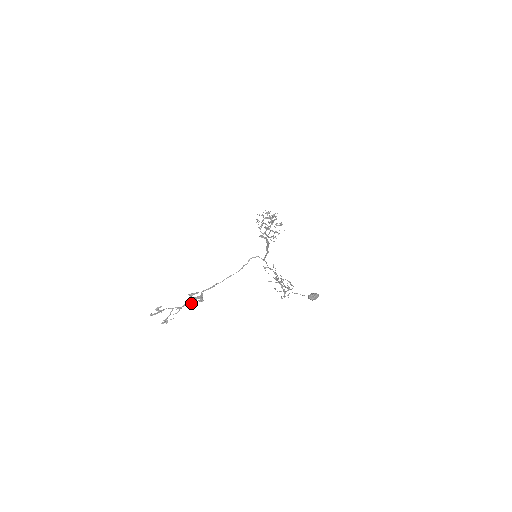
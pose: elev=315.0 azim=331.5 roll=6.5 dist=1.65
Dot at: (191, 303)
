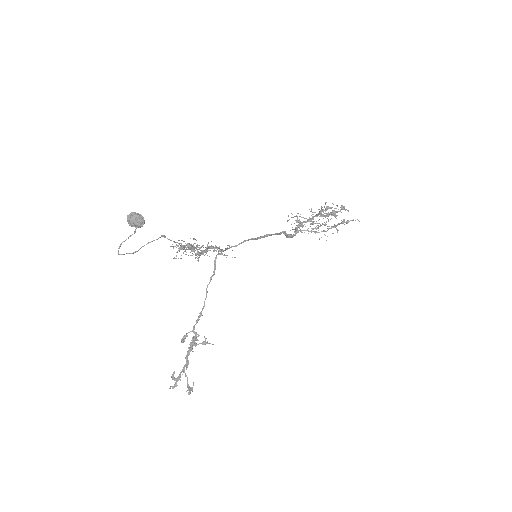
Dot at: (190, 350)
